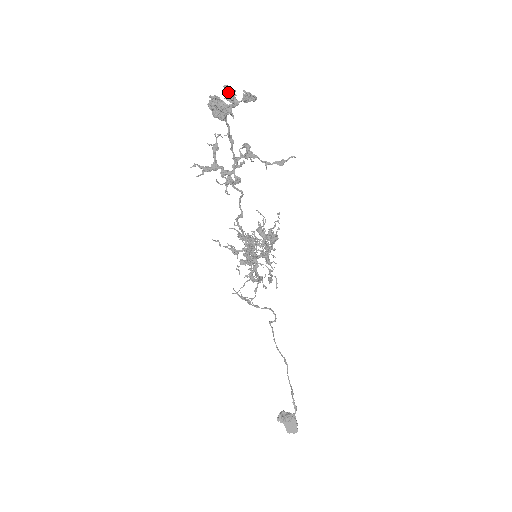
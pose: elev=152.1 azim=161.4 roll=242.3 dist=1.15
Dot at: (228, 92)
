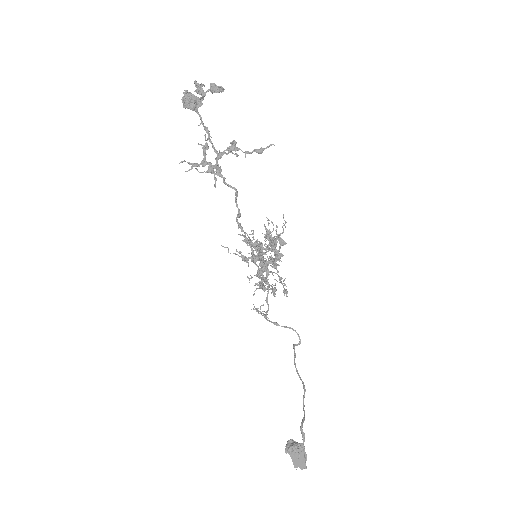
Dot at: (197, 86)
